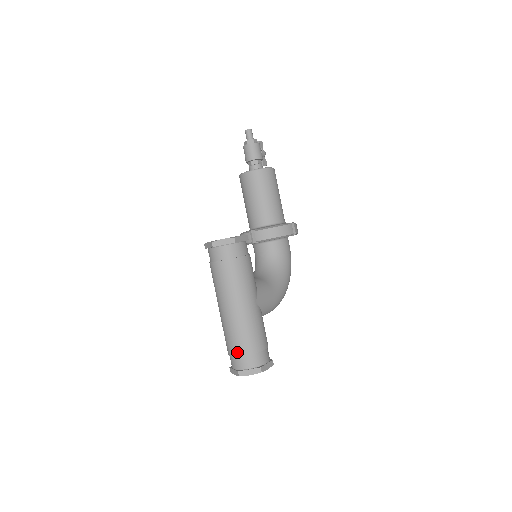
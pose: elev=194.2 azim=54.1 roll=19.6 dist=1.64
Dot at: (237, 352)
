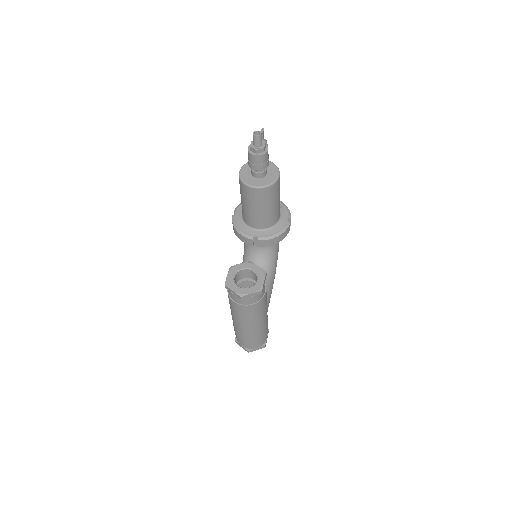
Dot at: (249, 343)
